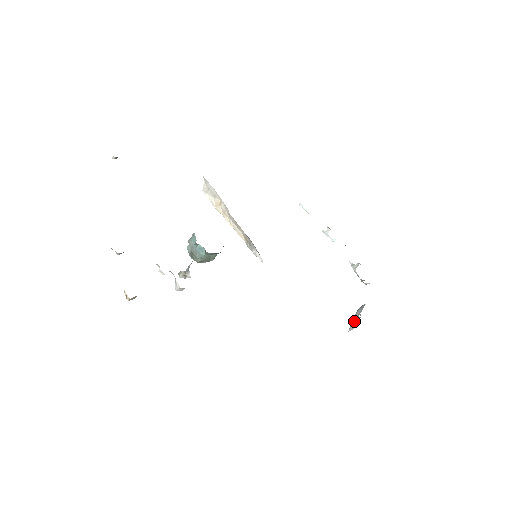
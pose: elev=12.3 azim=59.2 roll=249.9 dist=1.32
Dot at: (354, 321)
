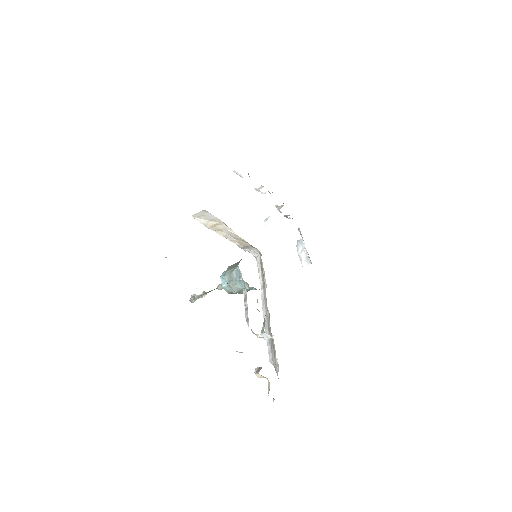
Dot at: (303, 257)
